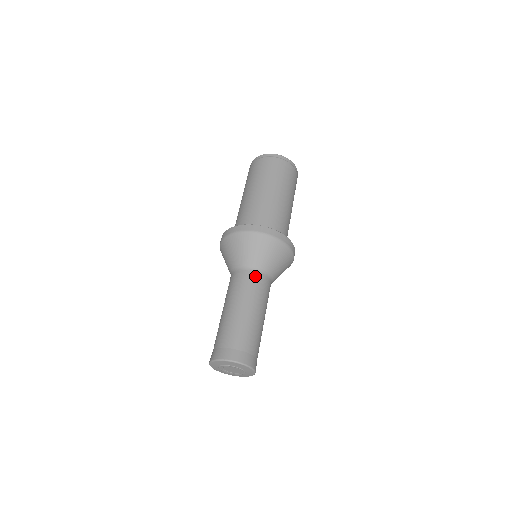
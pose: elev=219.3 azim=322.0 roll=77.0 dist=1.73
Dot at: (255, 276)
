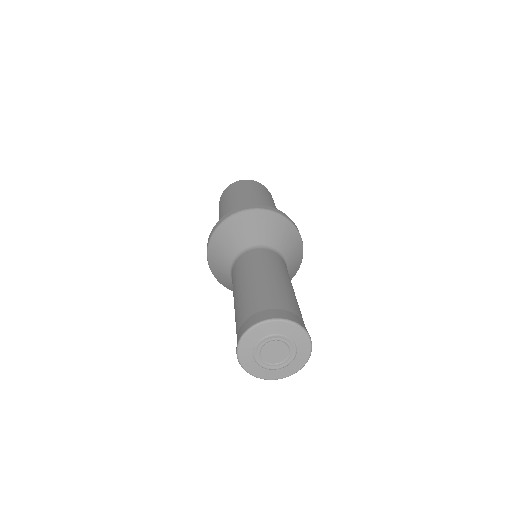
Dot at: (269, 252)
